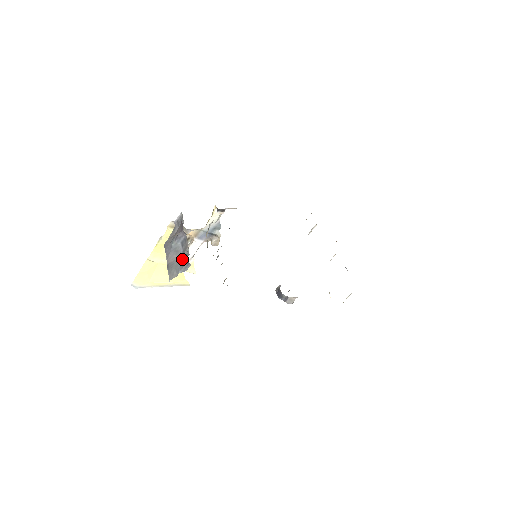
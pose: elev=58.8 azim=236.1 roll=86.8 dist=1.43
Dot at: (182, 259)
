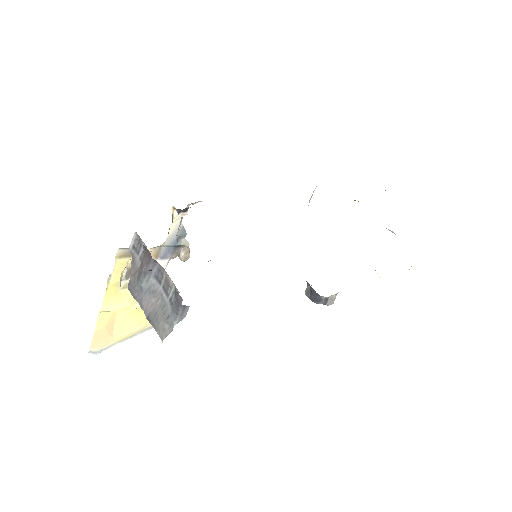
Dot at: (168, 302)
